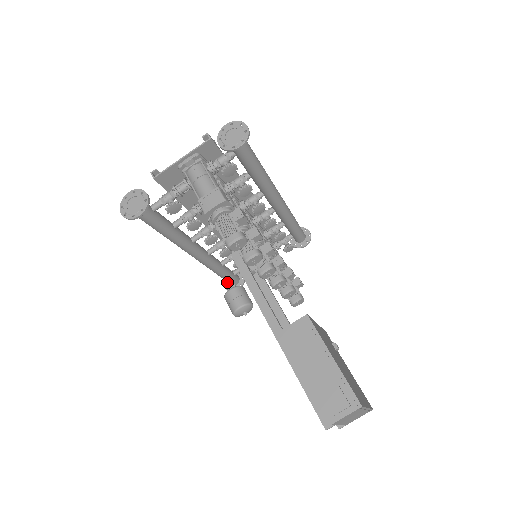
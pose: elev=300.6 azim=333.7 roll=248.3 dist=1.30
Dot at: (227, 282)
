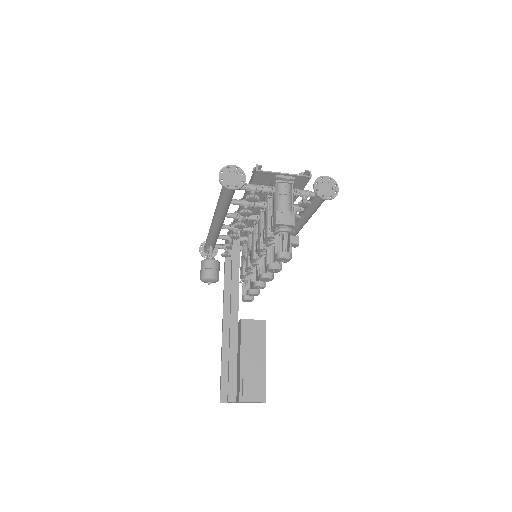
Dot at: (210, 251)
